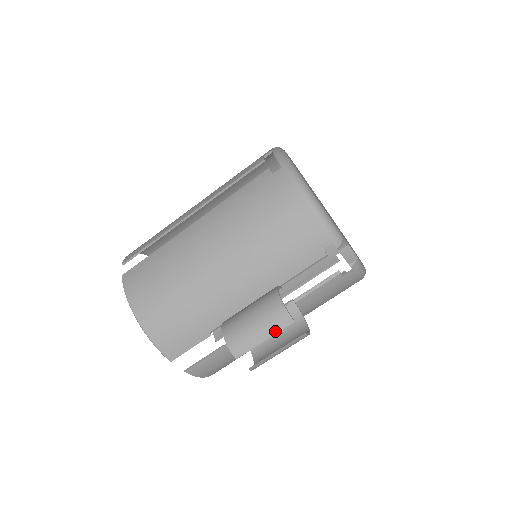
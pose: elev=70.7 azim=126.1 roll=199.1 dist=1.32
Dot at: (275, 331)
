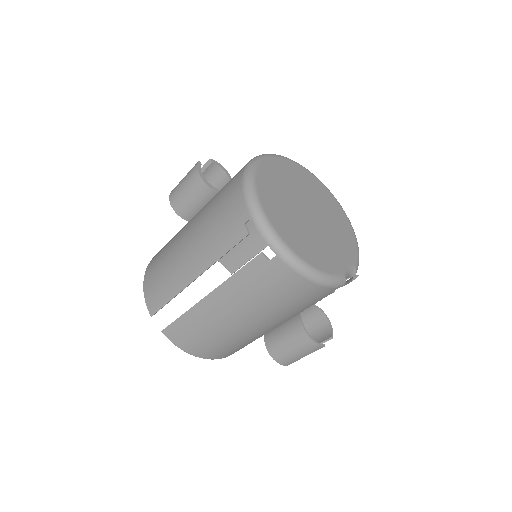
Dot at: (312, 352)
